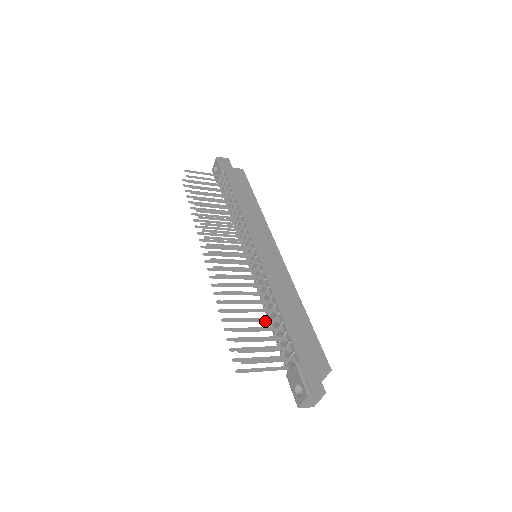
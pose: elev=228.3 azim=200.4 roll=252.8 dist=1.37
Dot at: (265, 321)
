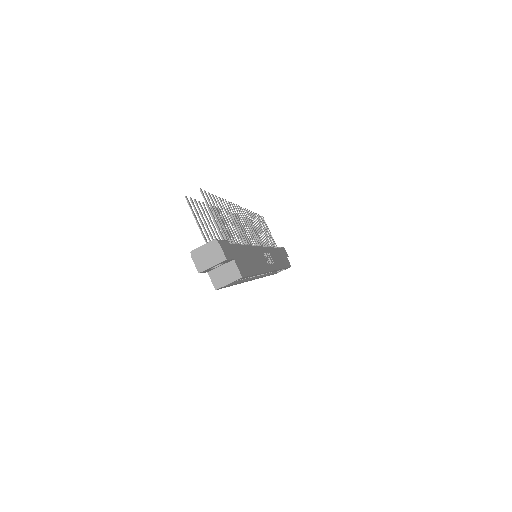
Dot at: (232, 231)
